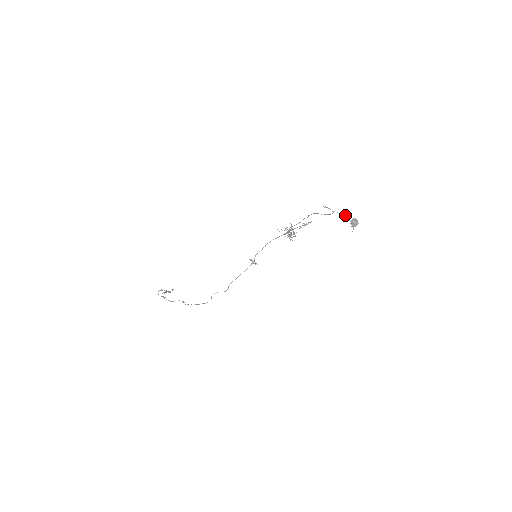
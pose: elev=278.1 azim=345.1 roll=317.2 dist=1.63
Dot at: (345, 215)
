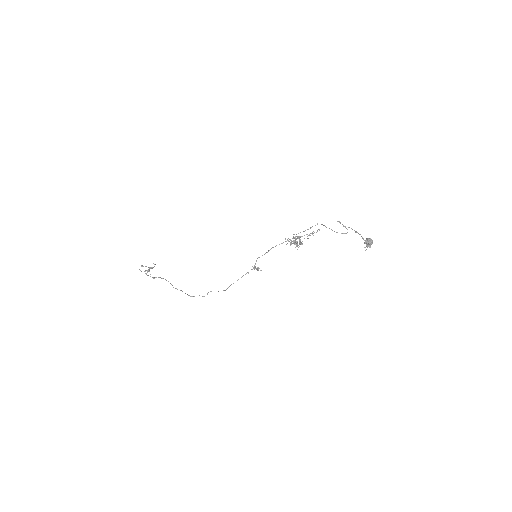
Dot at: occluded
